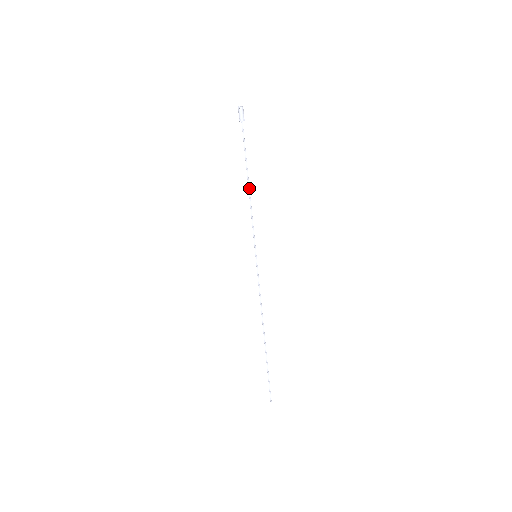
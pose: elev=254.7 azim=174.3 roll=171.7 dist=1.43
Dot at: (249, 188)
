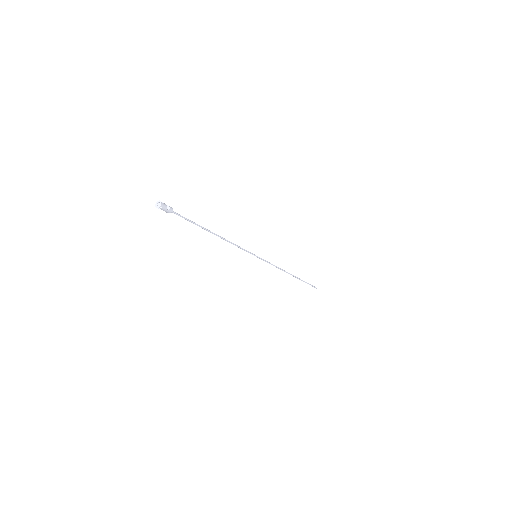
Dot at: occluded
